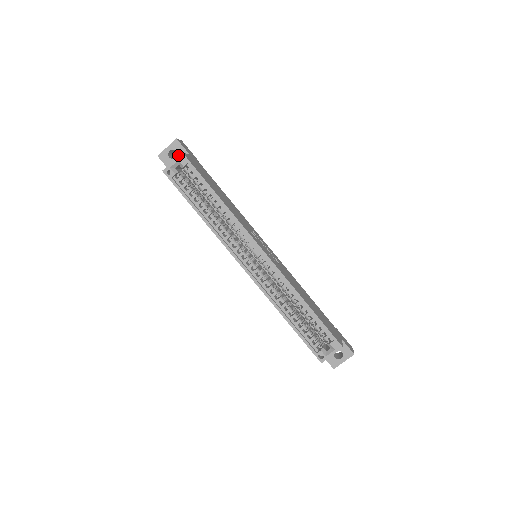
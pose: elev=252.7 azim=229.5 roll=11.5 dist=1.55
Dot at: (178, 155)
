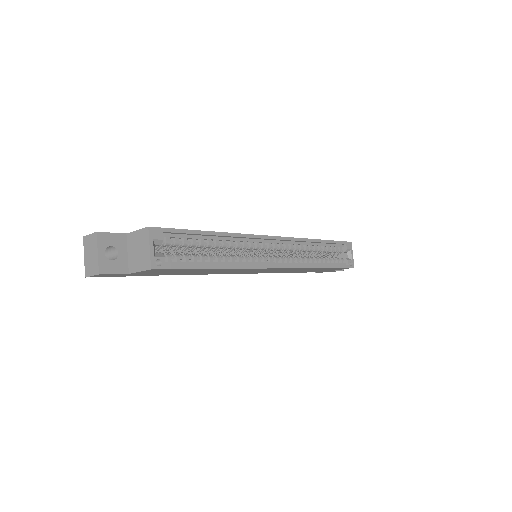
Dot at: (117, 248)
